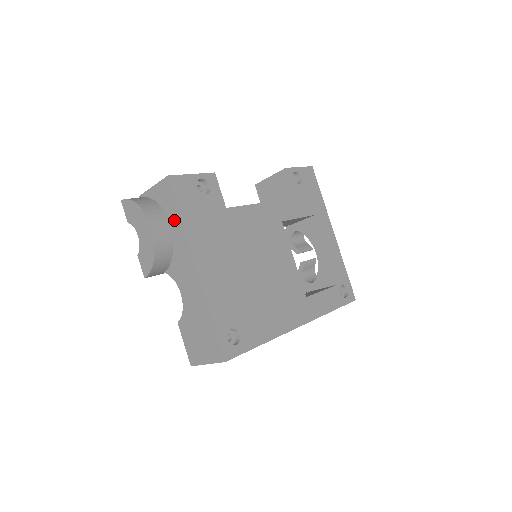
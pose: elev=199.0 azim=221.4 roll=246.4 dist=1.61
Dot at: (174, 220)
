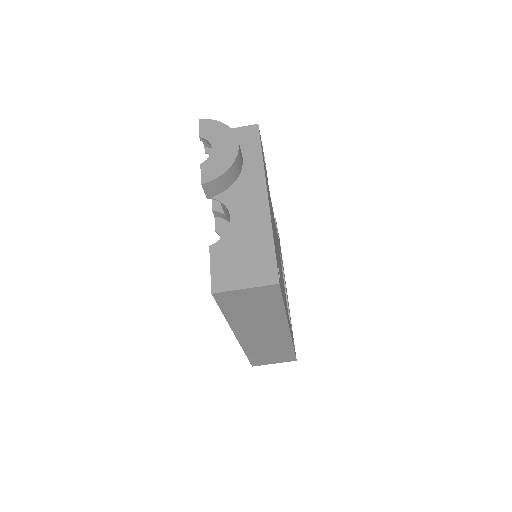
Dot at: (251, 155)
